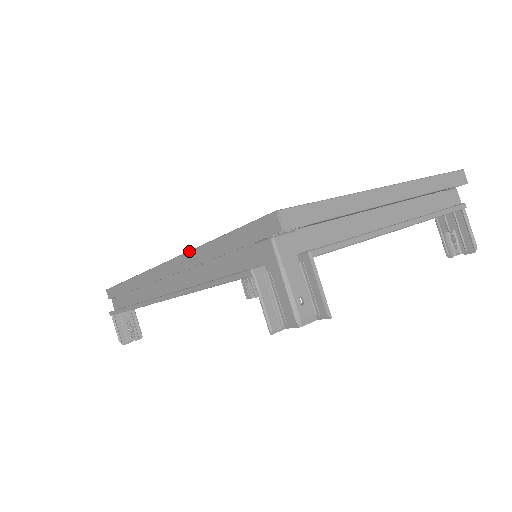
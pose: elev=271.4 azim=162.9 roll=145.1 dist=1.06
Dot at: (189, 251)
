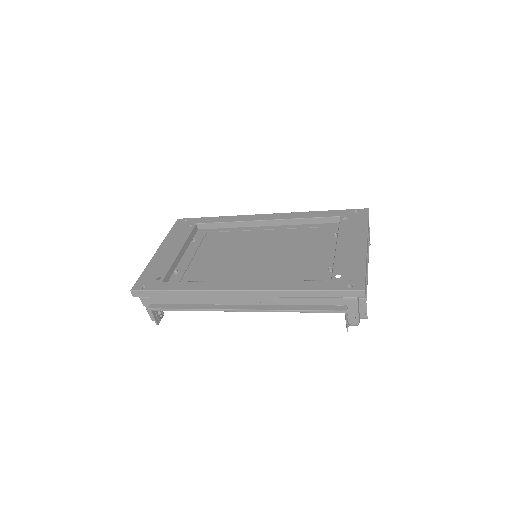
Dot at: (280, 291)
